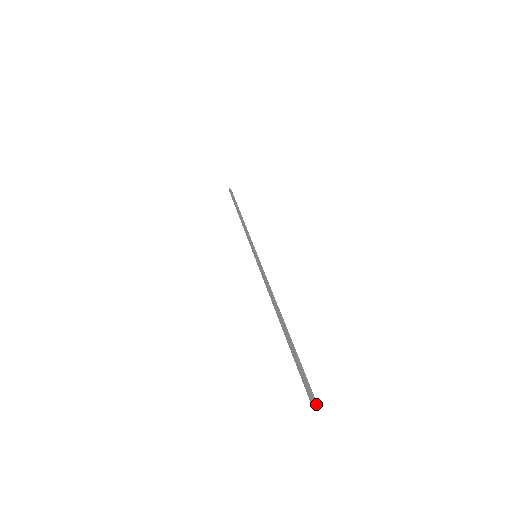
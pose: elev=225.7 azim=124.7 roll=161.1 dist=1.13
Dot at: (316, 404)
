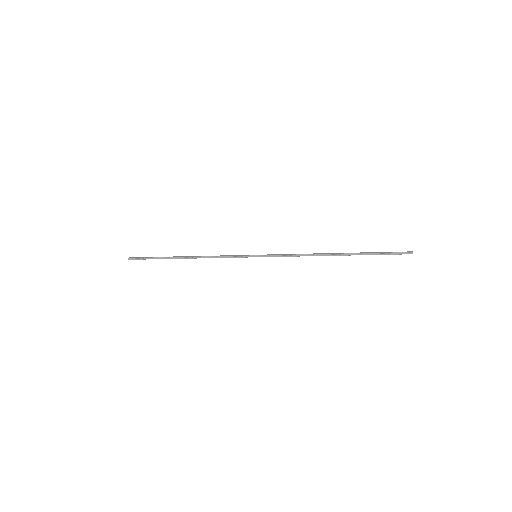
Dot at: (412, 253)
